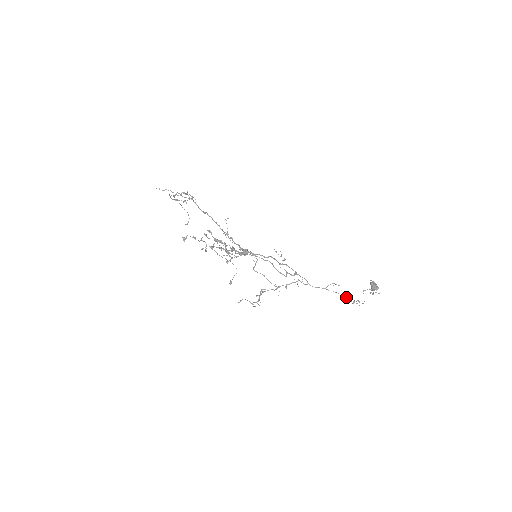
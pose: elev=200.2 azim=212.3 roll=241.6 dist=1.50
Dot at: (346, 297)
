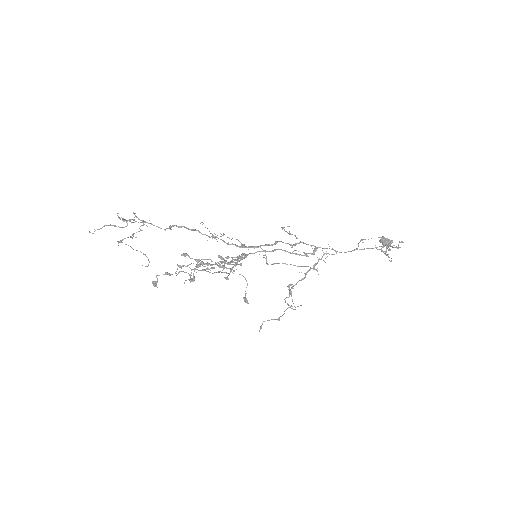
Dot at: occluded
